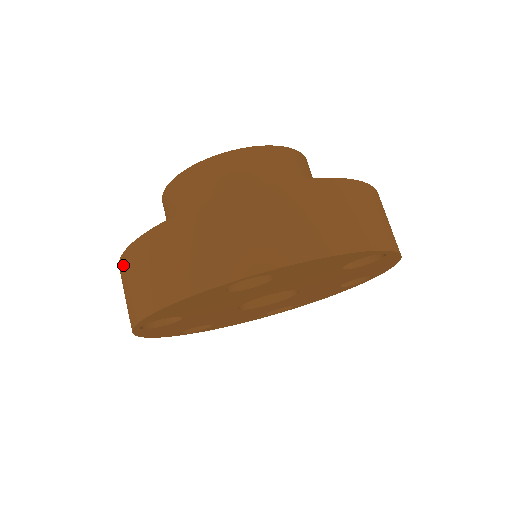
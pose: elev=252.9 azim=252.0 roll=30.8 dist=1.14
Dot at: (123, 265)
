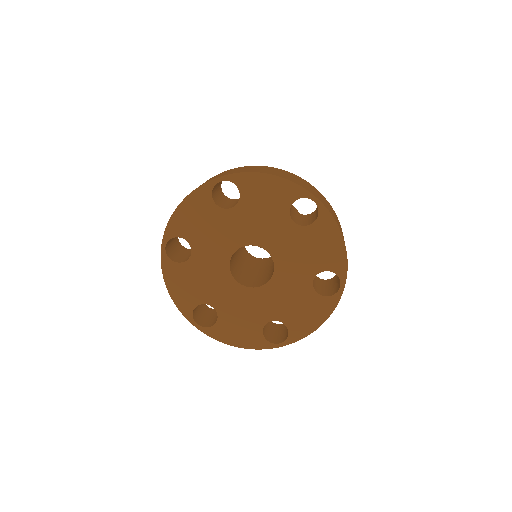
Dot at: (237, 168)
